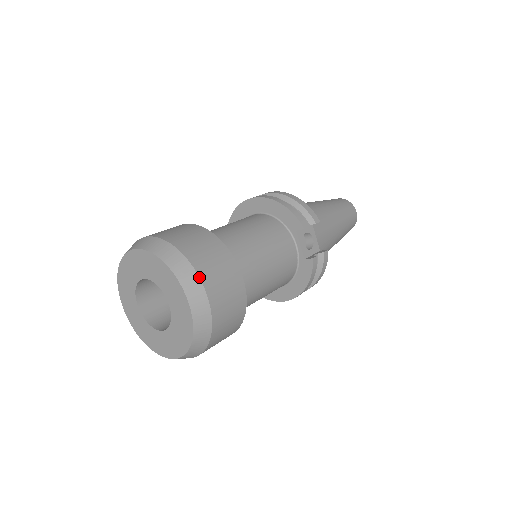
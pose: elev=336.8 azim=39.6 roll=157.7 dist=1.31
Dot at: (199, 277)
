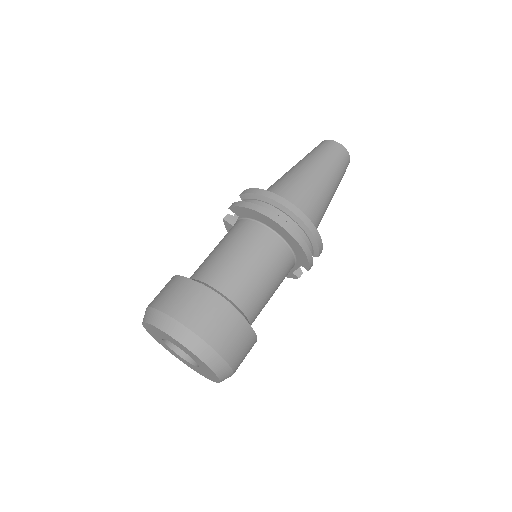
Dot at: (233, 373)
